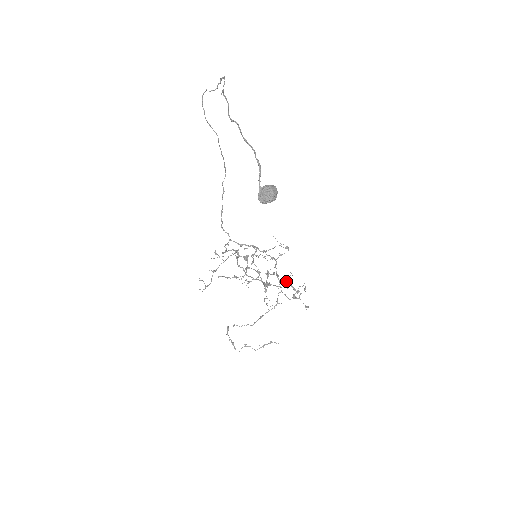
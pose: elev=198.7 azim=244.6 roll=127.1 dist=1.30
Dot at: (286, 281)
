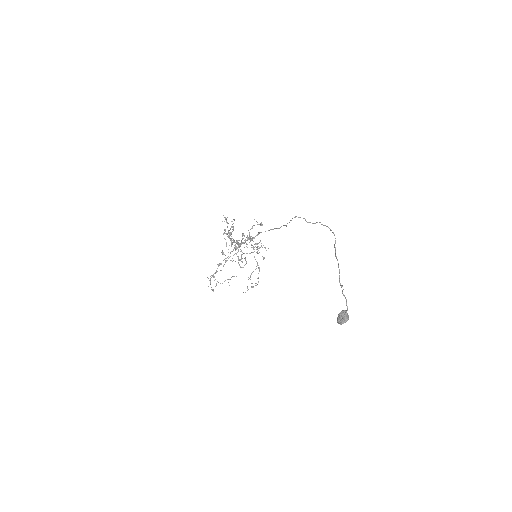
Dot at: (255, 246)
